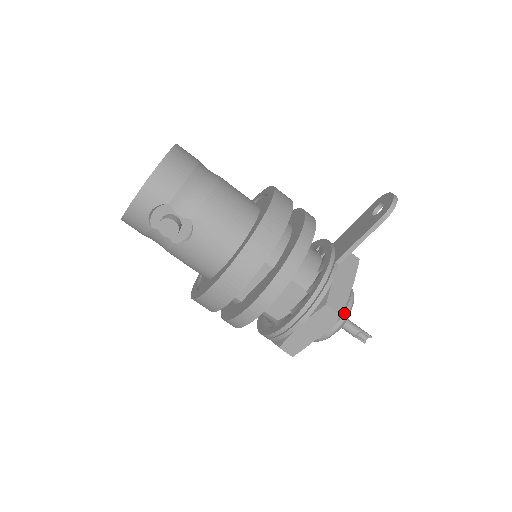
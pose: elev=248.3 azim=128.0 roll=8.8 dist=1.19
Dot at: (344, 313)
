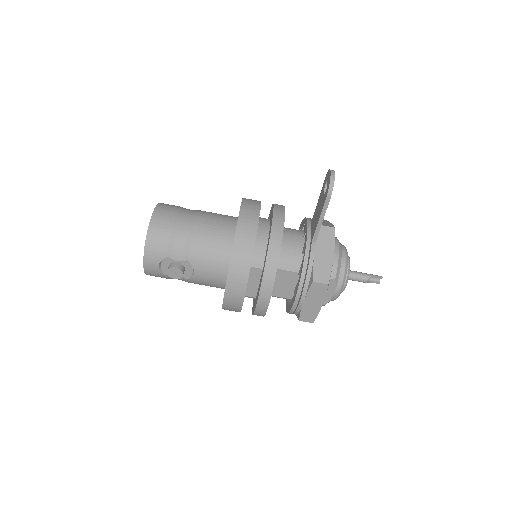
Dot at: (340, 275)
